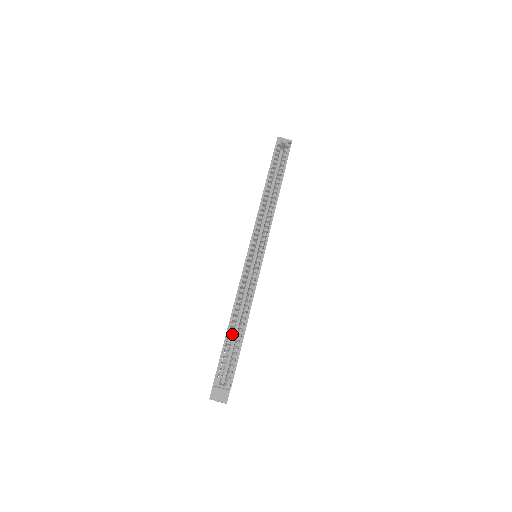
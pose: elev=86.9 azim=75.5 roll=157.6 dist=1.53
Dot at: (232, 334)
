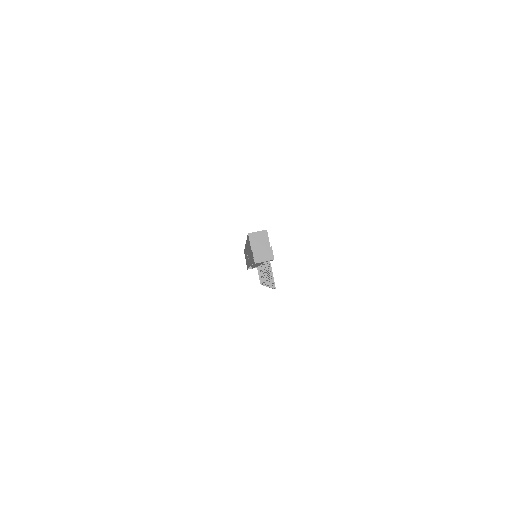
Dot at: occluded
